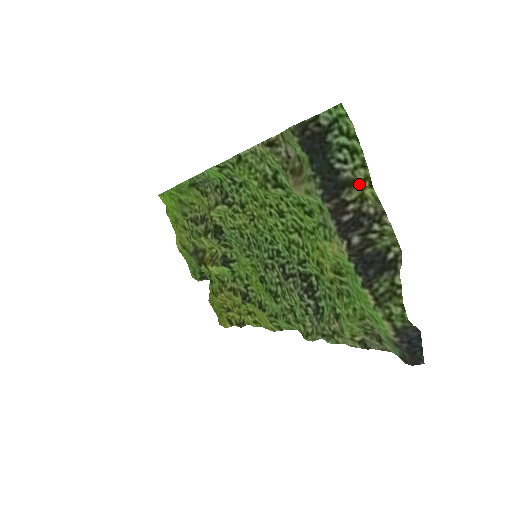
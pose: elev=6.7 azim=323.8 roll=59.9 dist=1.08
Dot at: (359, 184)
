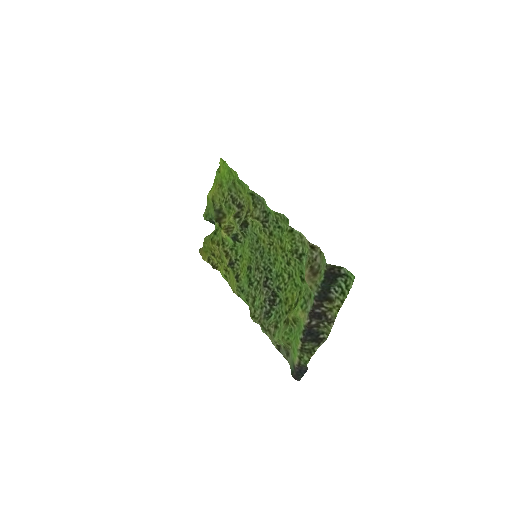
Dot at: (334, 305)
